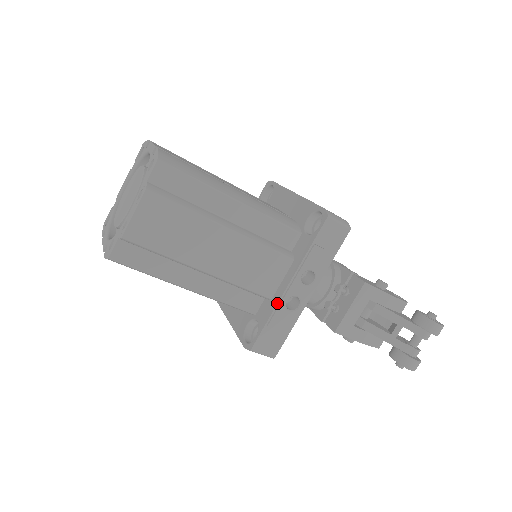
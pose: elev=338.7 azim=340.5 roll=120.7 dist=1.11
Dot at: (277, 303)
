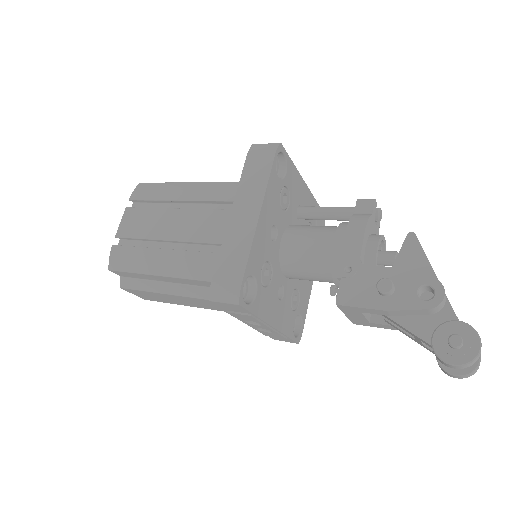
Dot at: occluded
